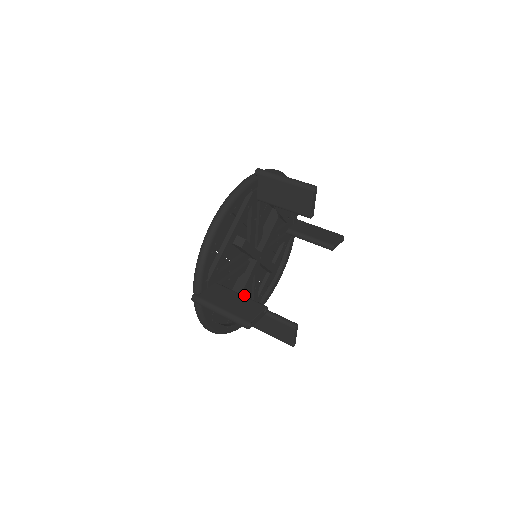
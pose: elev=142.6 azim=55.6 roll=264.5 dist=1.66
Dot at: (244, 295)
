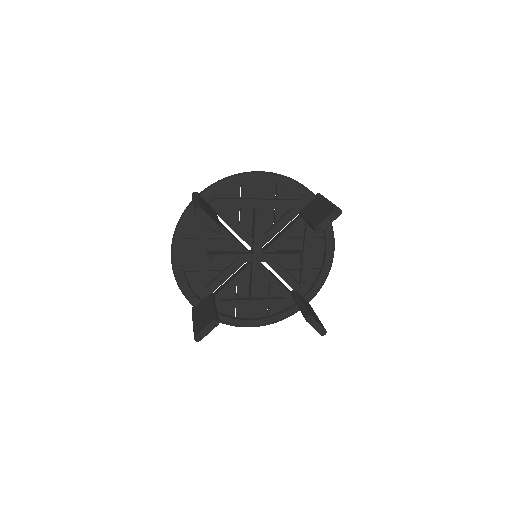
Dot at: (258, 293)
